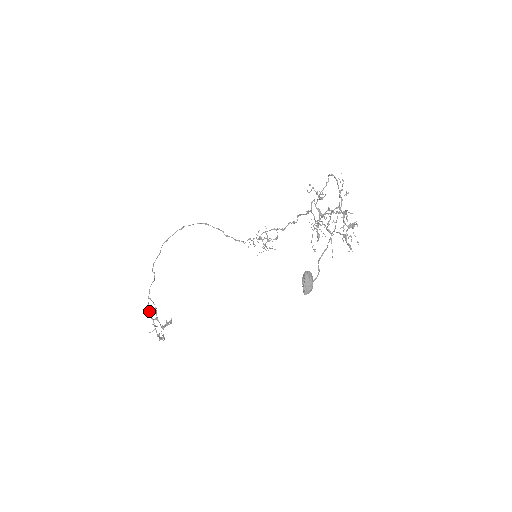
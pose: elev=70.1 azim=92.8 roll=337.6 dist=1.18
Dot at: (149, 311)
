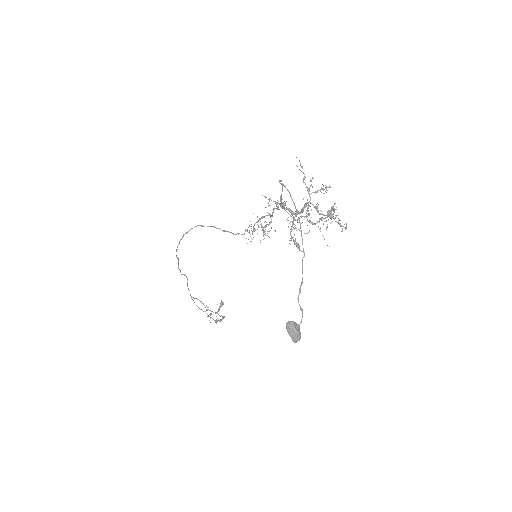
Dot at: occluded
